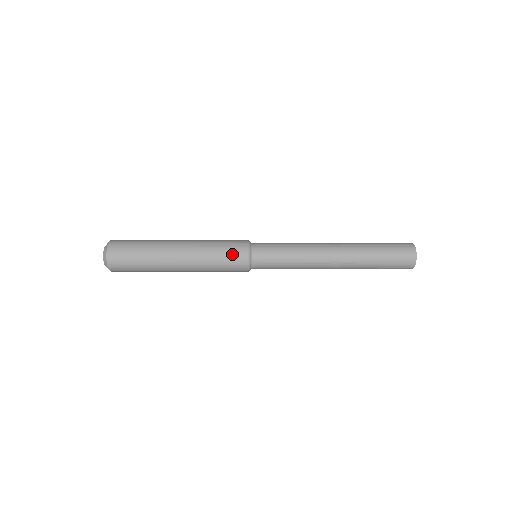
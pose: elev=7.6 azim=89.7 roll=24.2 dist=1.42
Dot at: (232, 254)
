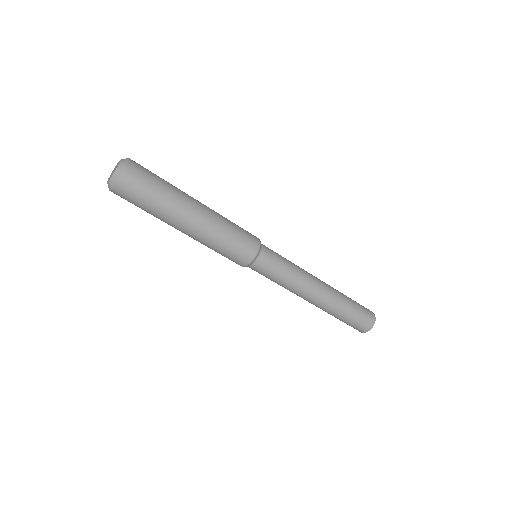
Dot at: occluded
